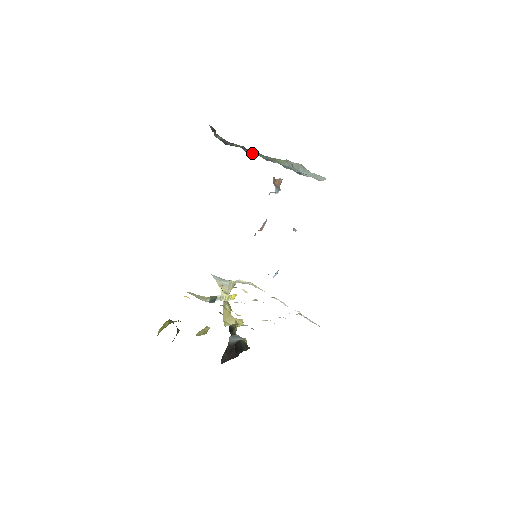
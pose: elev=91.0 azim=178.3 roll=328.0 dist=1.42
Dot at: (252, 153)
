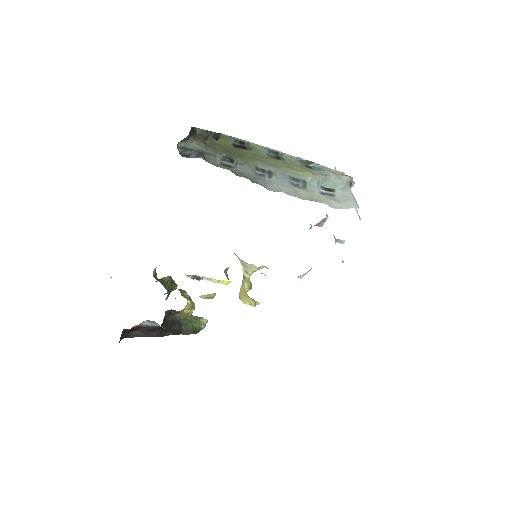
Dot at: (237, 165)
